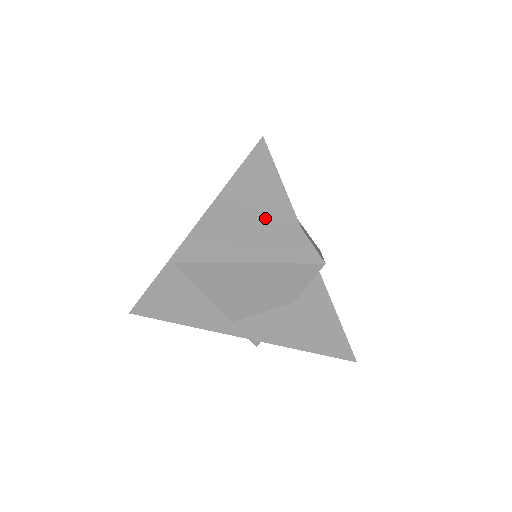
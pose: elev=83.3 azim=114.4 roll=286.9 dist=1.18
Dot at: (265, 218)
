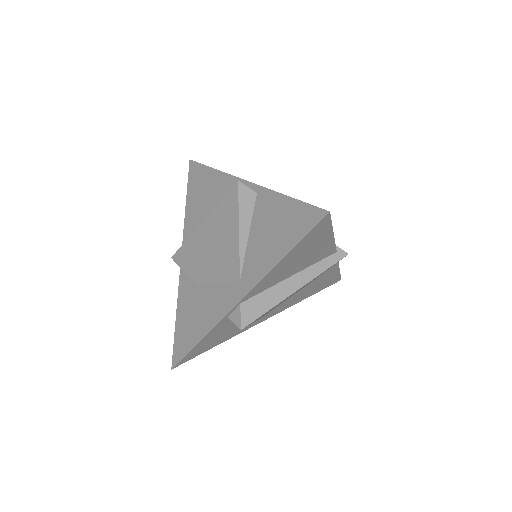
Dot at: (310, 254)
